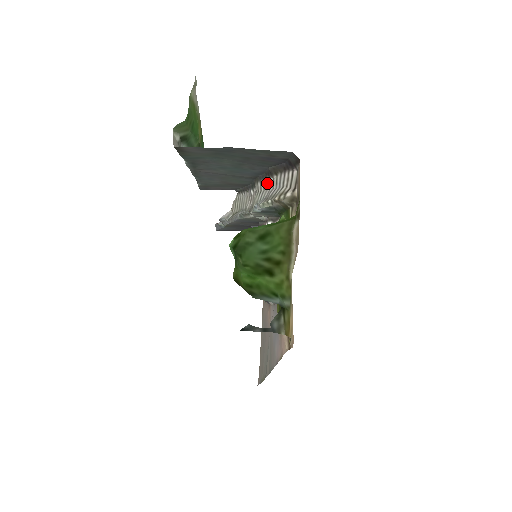
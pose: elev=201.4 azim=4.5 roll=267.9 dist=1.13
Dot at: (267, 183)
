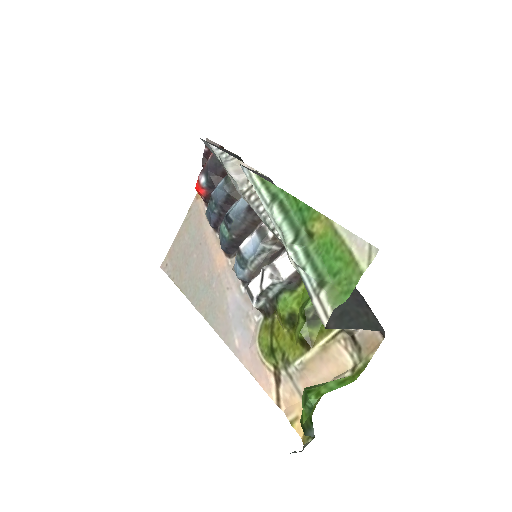
Dot at: occluded
